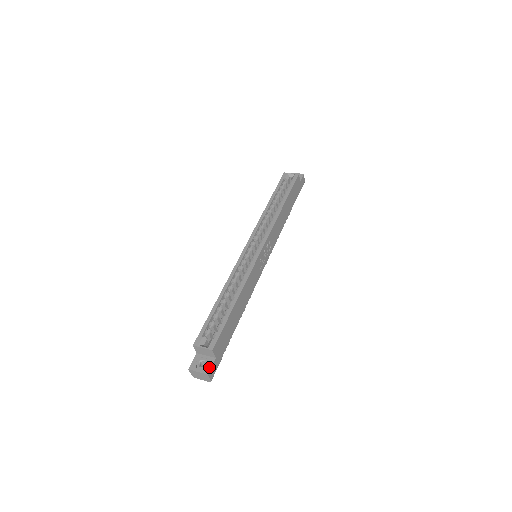
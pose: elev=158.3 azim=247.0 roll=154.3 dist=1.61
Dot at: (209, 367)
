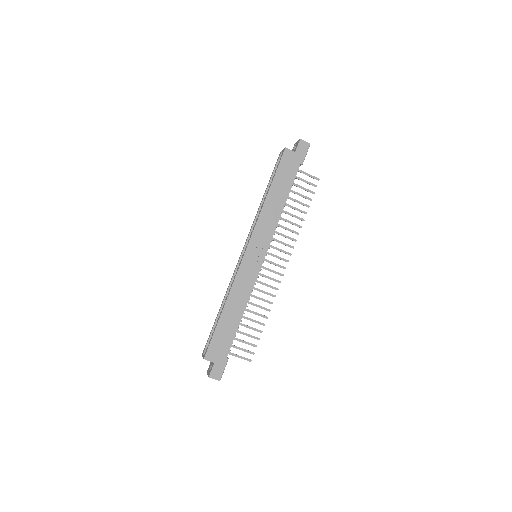
Dot at: (210, 371)
